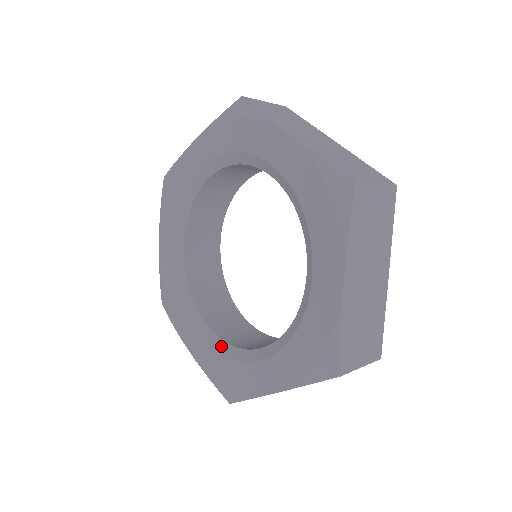
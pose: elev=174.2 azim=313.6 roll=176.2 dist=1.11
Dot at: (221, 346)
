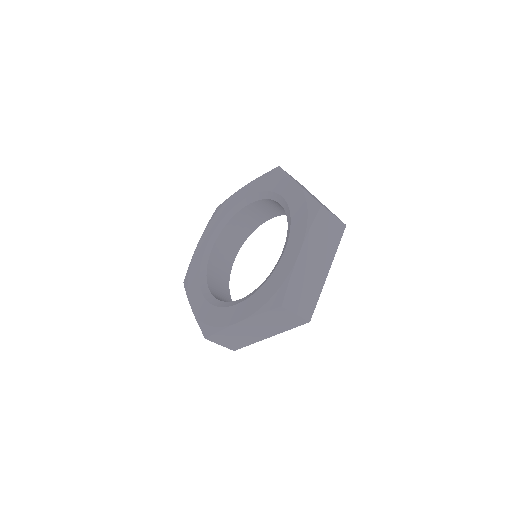
Dot at: (214, 301)
